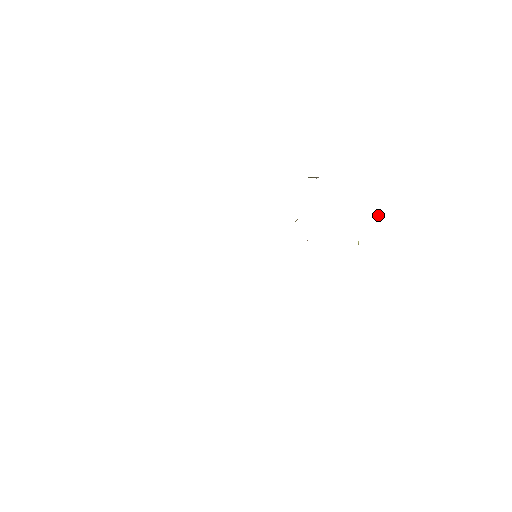
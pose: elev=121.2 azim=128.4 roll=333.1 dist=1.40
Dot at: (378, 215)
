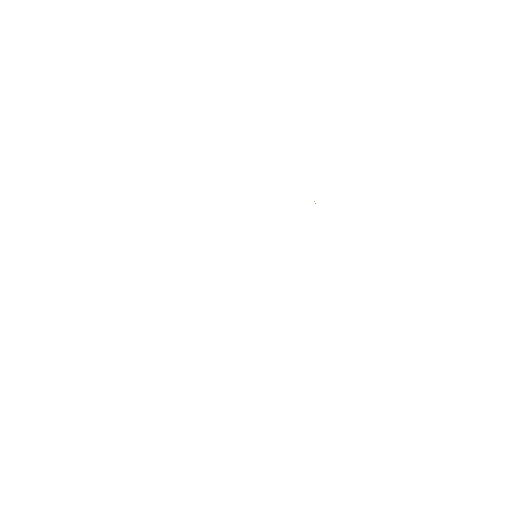
Dot at: occluded
